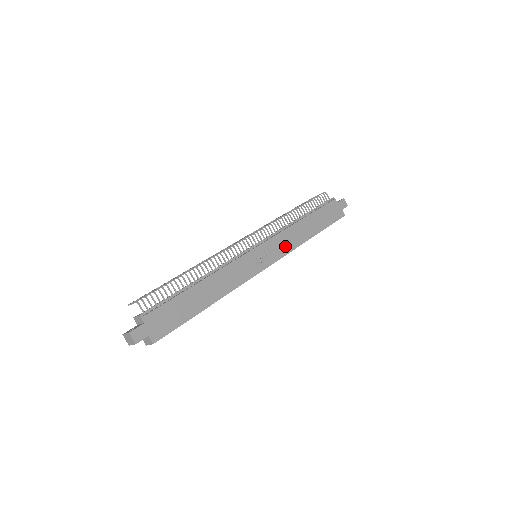
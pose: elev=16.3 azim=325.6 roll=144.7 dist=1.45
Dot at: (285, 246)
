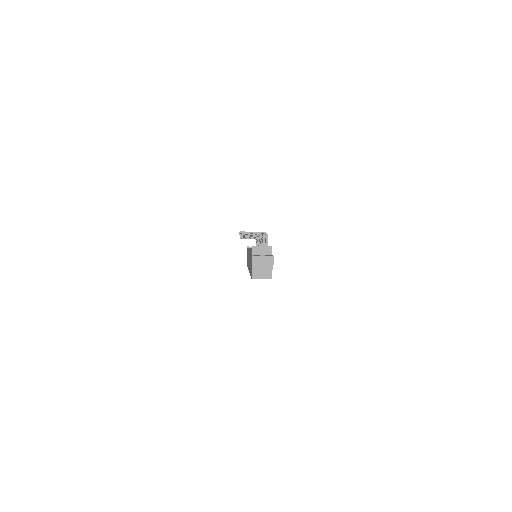
Dot at: occluded
